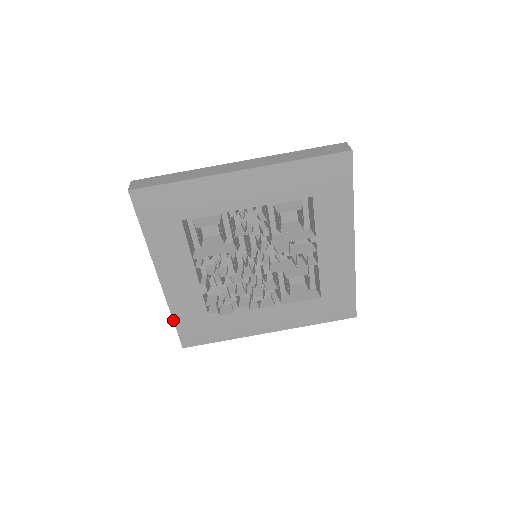
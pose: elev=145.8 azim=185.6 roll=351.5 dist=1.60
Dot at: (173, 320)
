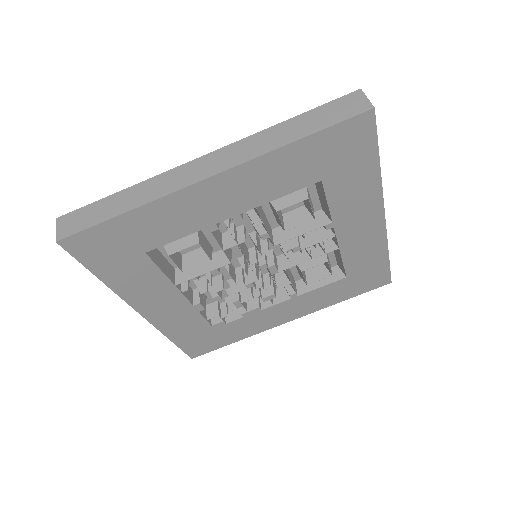
Dot at: (172, 341)
